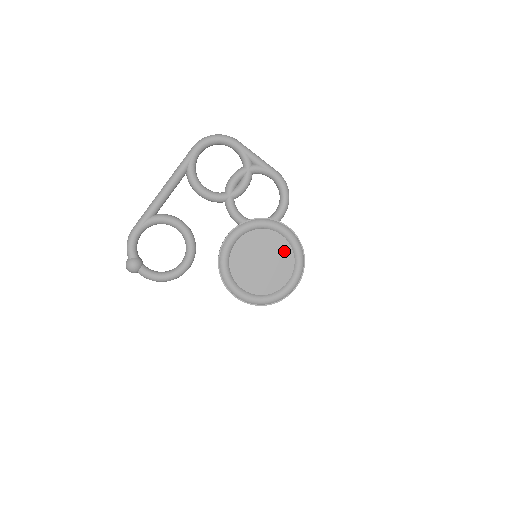
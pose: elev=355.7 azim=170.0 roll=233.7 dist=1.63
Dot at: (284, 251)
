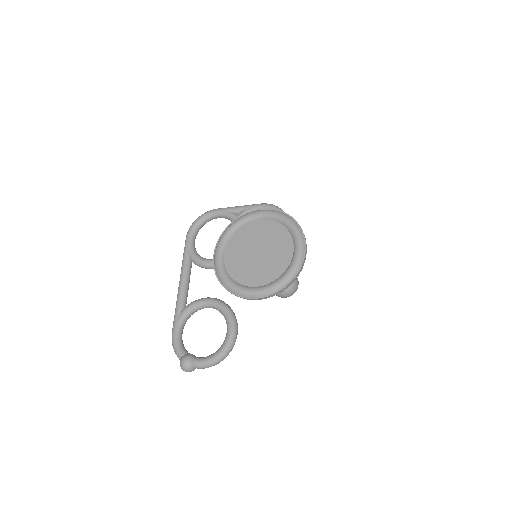
Dot at: (272, 229)
